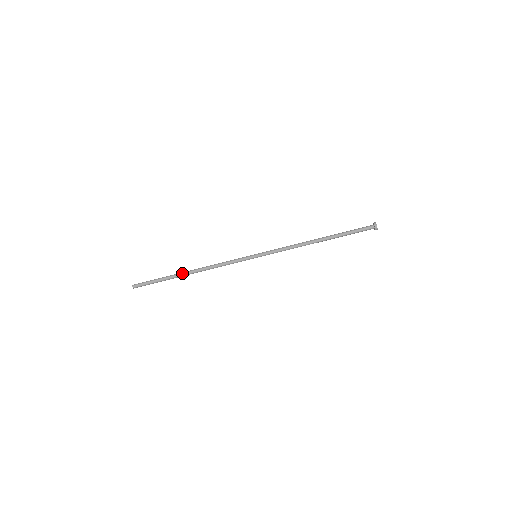
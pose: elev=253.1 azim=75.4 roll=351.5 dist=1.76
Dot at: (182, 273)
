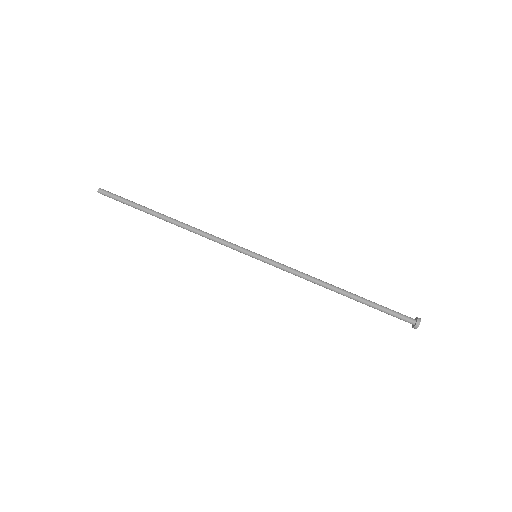
Dot at: (161, 215)
